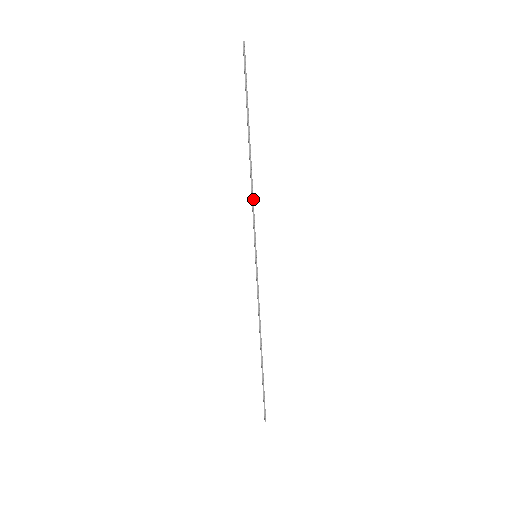
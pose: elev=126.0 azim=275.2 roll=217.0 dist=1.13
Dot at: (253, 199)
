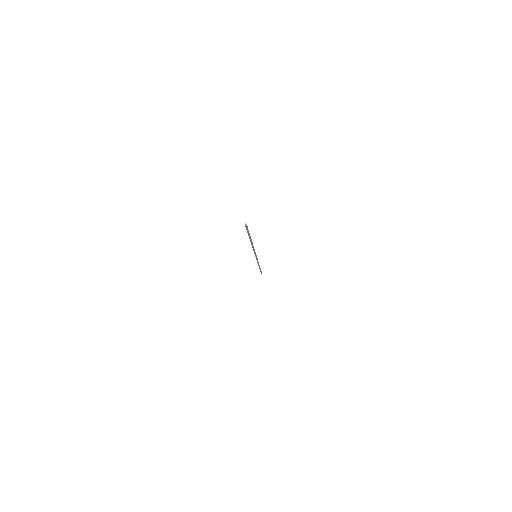
Dot at: (254, 249)
